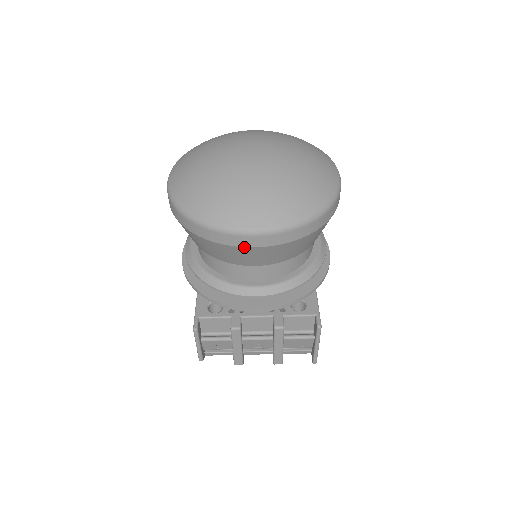
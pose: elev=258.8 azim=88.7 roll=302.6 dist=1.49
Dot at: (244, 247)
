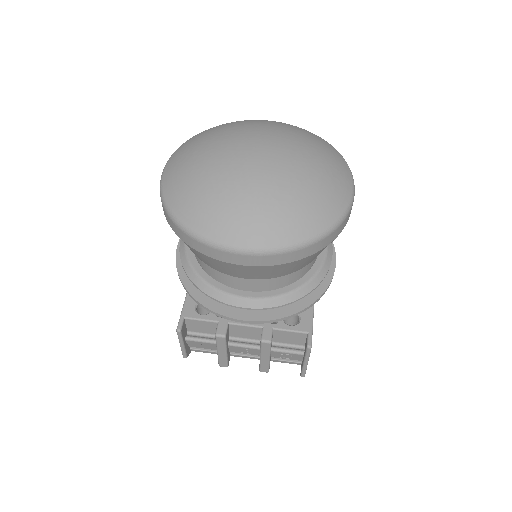
Dot at: (231, 263)
